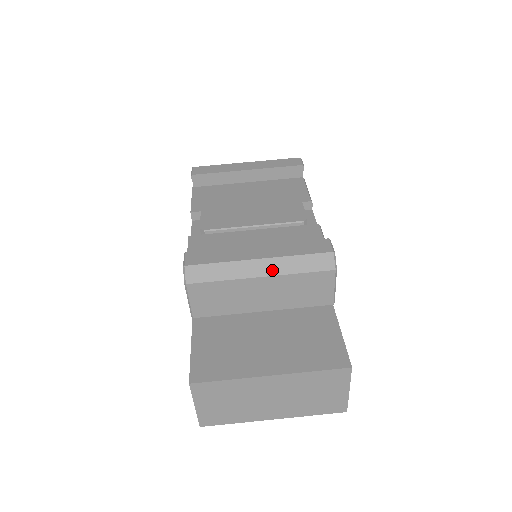
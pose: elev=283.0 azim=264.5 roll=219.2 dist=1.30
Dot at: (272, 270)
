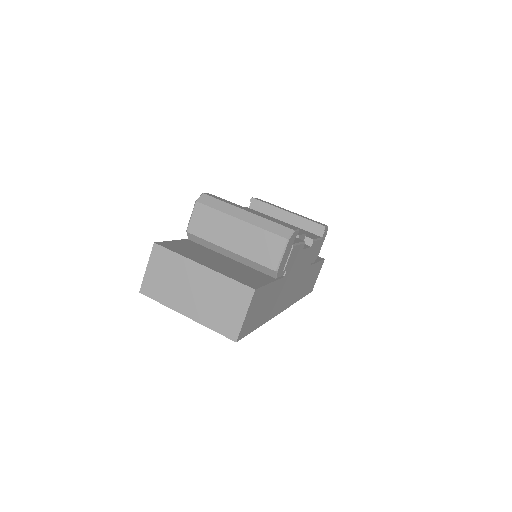
Dot at: (249, 219)
